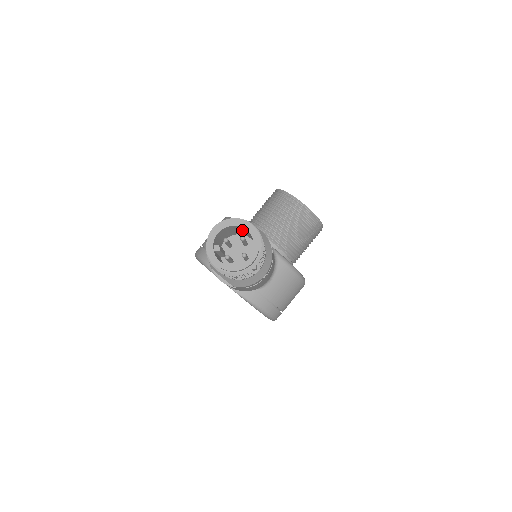
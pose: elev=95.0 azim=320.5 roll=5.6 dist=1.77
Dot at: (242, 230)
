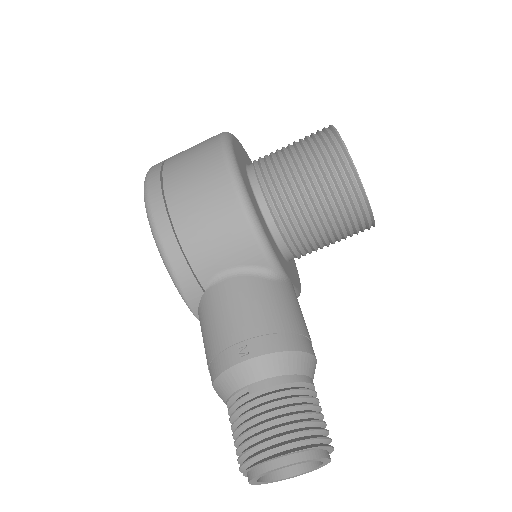
Dot at: occluded
